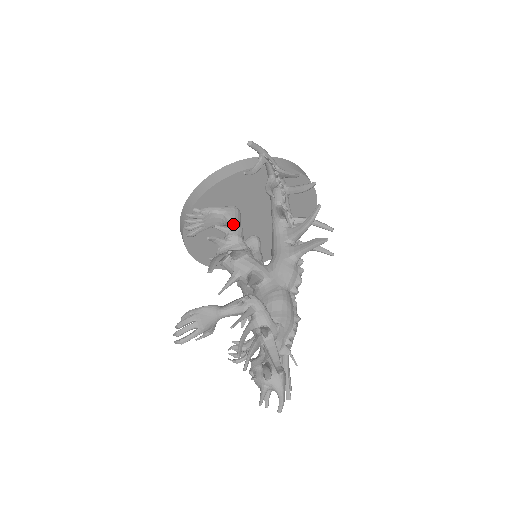
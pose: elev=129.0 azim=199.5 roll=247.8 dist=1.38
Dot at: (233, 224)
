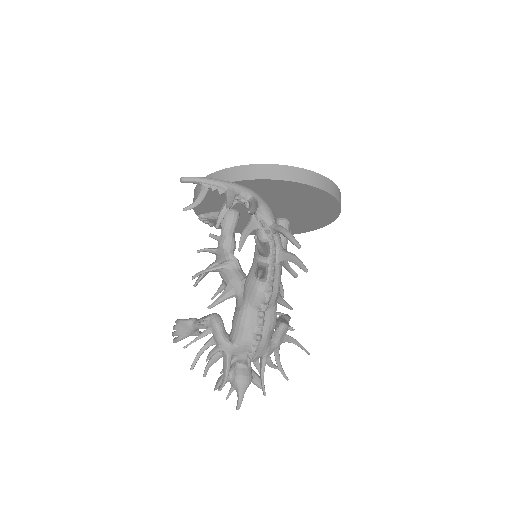
Dot at: (221, 233)
